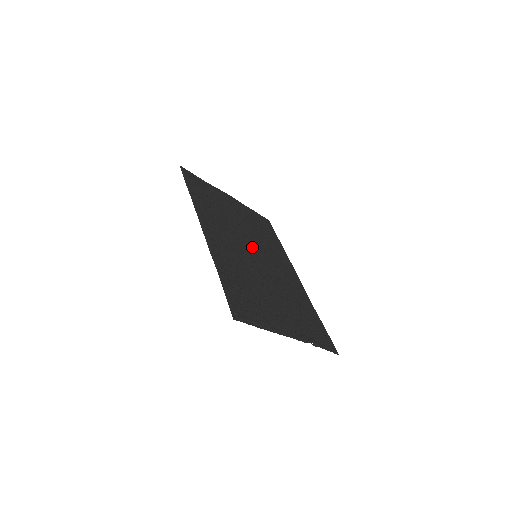
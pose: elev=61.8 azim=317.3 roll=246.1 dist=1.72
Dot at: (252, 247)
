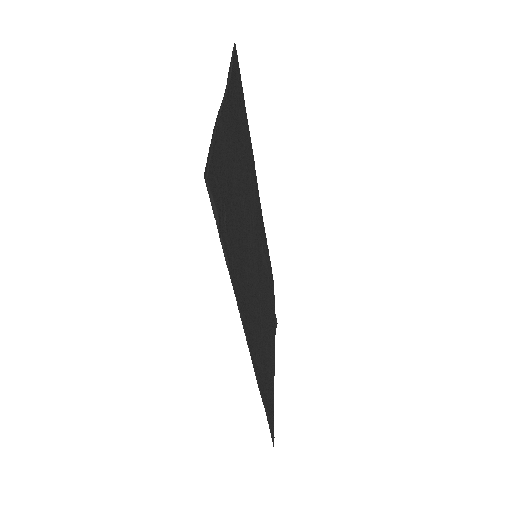
Dot at: (254, 242)
